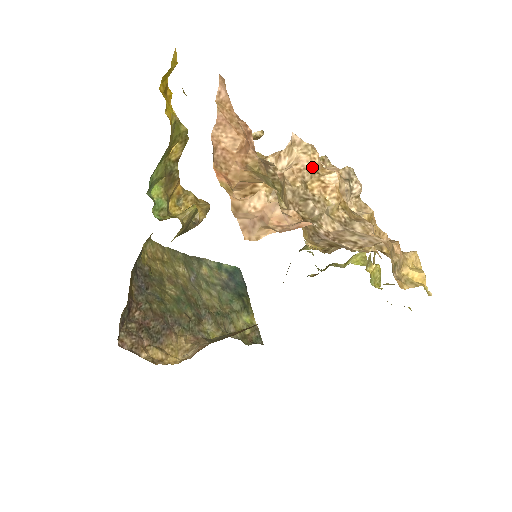
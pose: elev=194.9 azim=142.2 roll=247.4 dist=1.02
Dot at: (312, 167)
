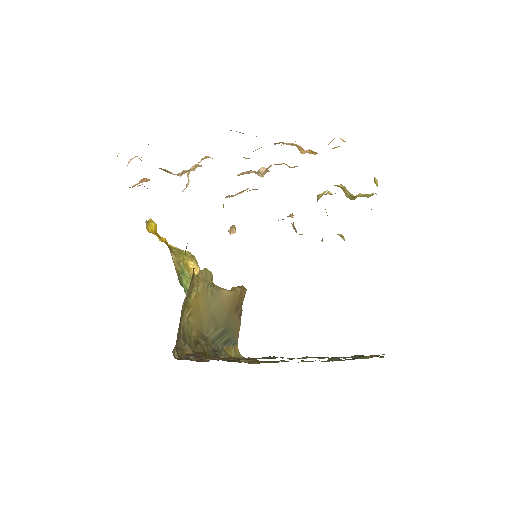
Dot at: (194, 167)
